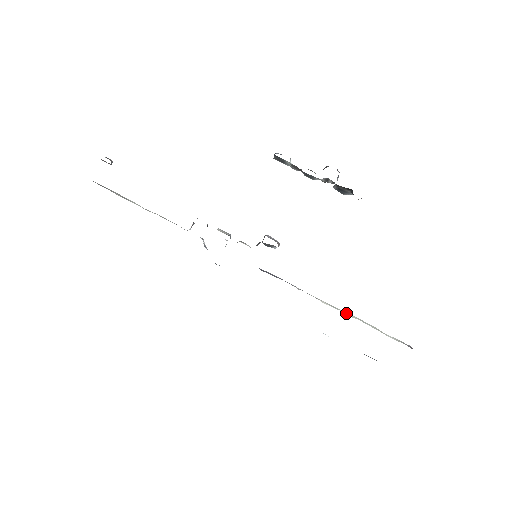
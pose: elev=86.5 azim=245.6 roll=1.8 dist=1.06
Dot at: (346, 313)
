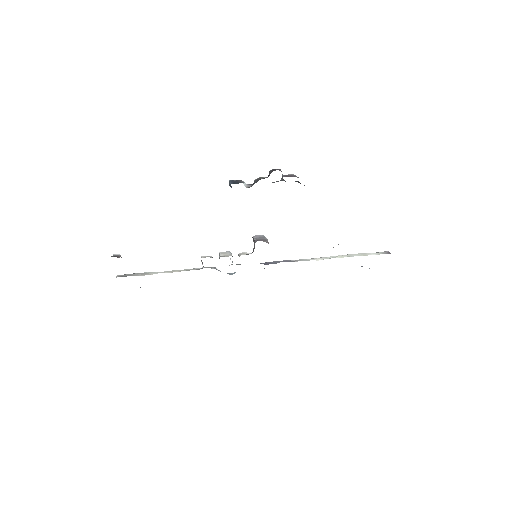
Dot at: occluded
